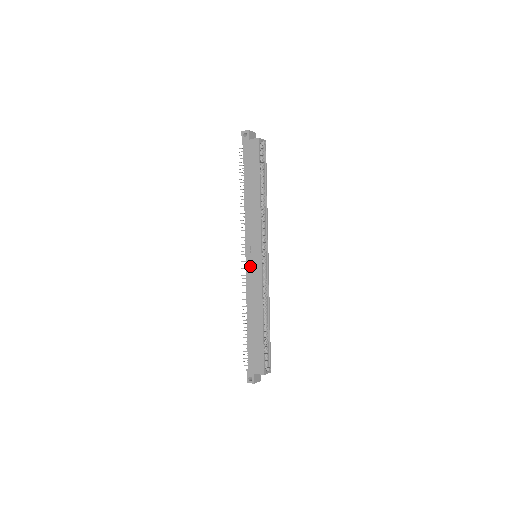
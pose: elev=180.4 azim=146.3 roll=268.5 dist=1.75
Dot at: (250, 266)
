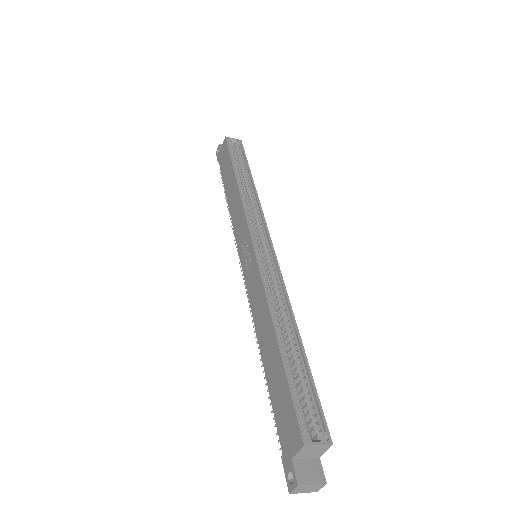
Dot at: (246, 270)
